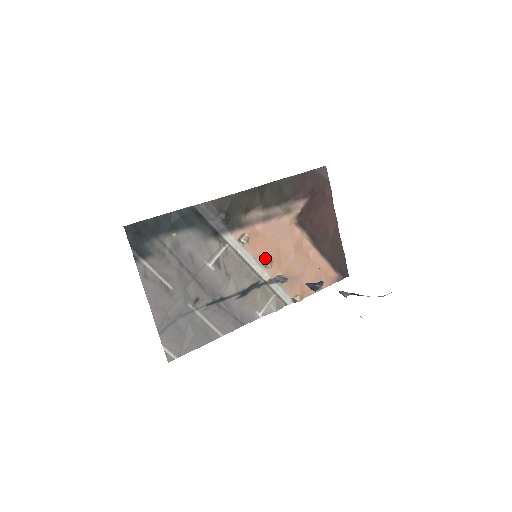
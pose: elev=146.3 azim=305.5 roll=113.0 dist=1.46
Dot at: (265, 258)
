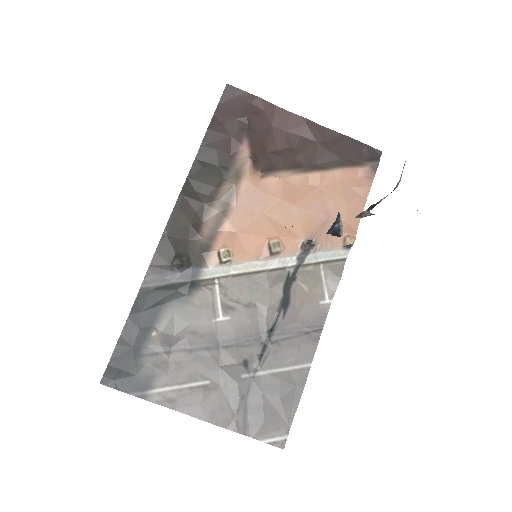
Dot at: (268, 246)
